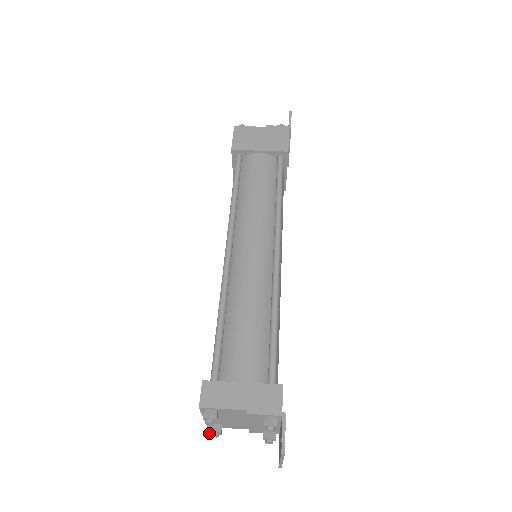
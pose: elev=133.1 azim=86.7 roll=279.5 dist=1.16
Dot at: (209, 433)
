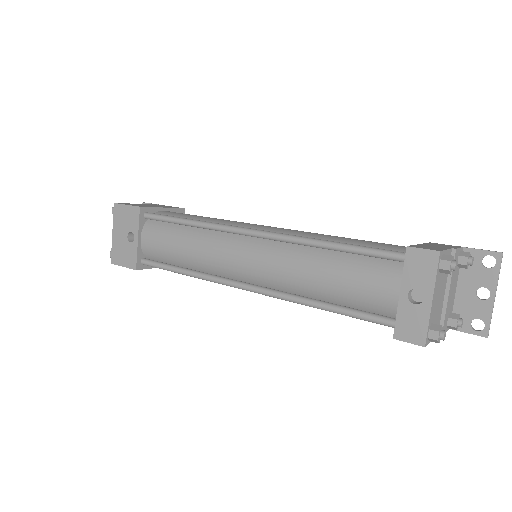
Dot at: (438, 339)
